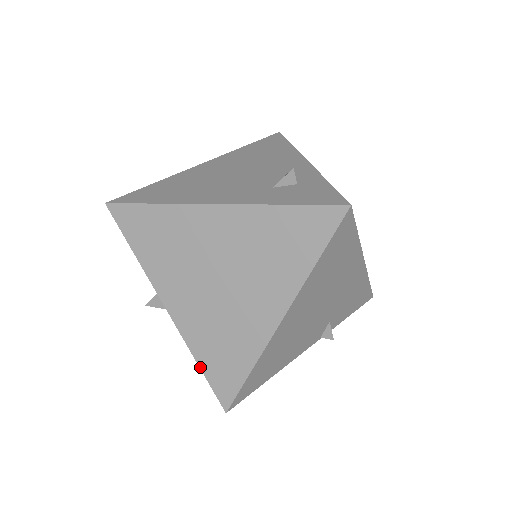
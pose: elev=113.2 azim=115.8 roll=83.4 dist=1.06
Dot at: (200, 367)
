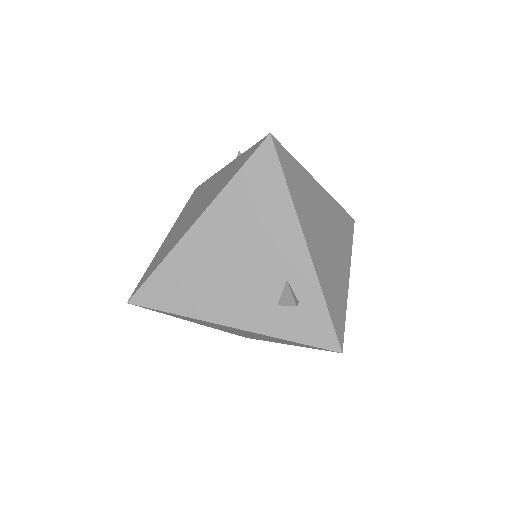
Dot at: occluded
